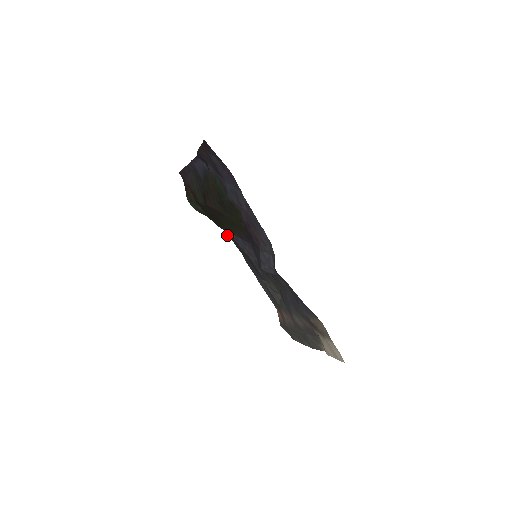
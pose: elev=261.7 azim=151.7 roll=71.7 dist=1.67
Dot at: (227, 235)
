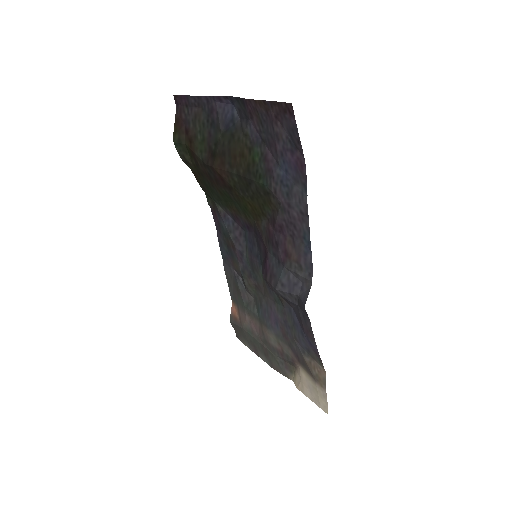
Dot at: (207, 201)
